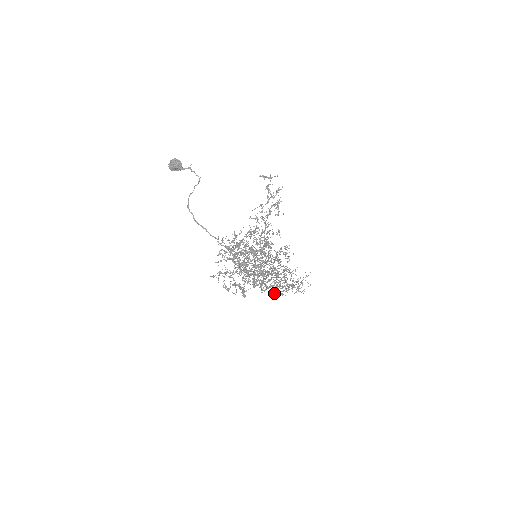
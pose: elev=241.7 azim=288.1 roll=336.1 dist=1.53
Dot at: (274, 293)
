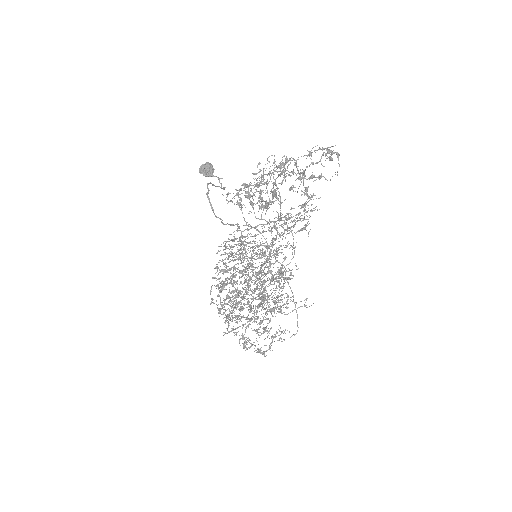
Dot at: (262, 293)
